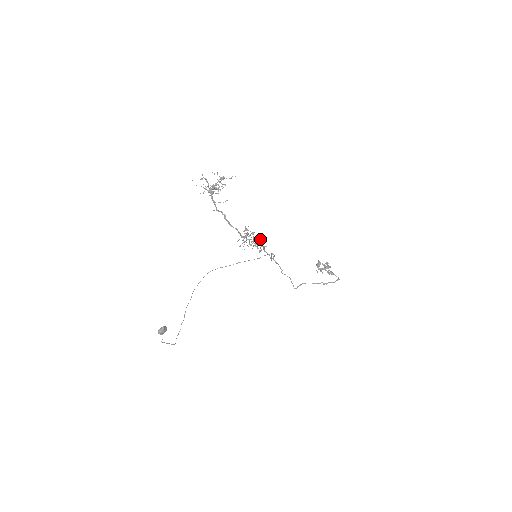
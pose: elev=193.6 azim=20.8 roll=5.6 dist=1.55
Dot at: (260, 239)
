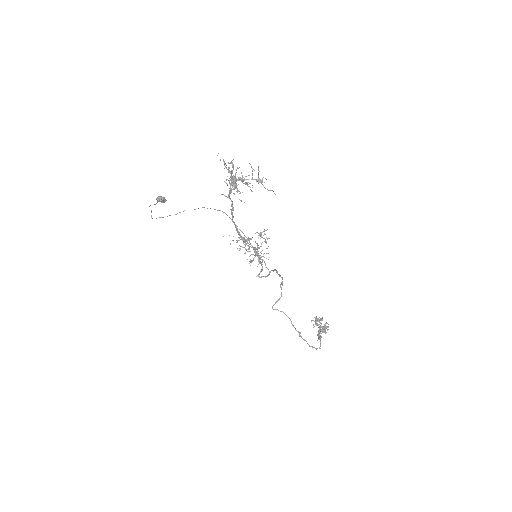
Dot at: (267, 253)
